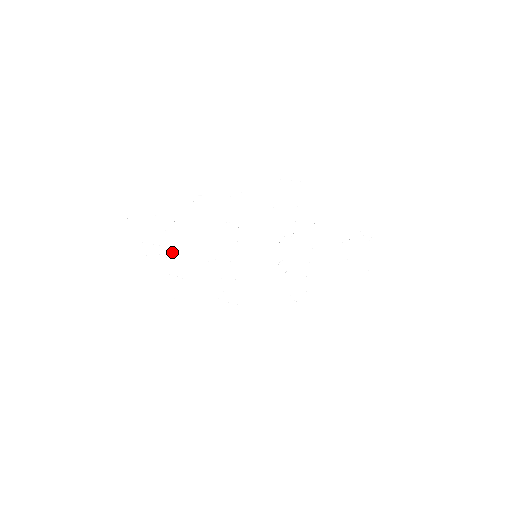
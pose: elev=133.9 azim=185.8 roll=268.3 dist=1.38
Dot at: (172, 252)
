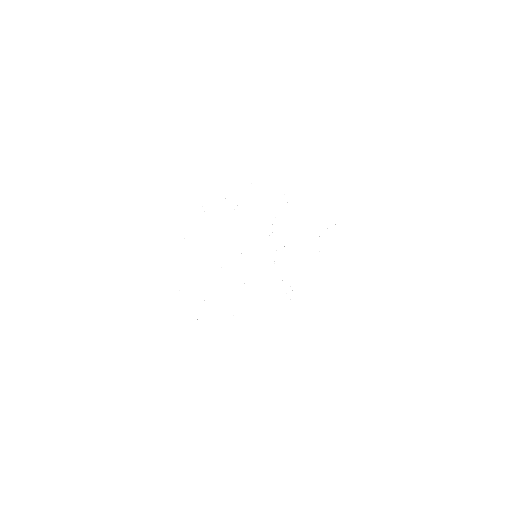
Dot at: occluded
